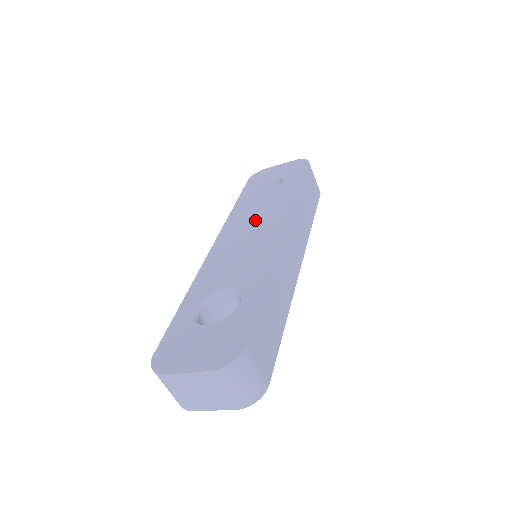
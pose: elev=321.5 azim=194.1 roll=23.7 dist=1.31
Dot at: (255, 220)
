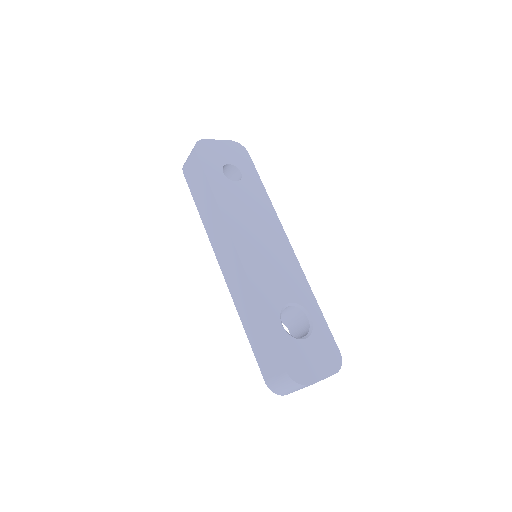
Dot at: (255, 223)
